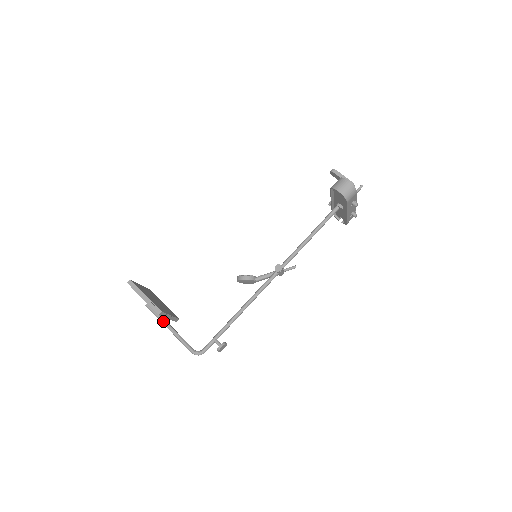
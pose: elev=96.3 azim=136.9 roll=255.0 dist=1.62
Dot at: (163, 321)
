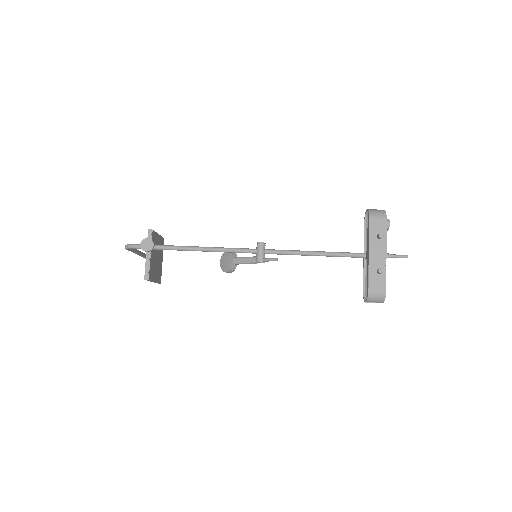
Dot at: (142, 252)
